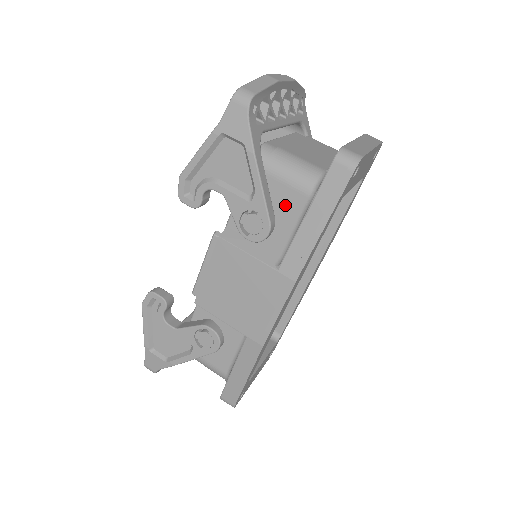
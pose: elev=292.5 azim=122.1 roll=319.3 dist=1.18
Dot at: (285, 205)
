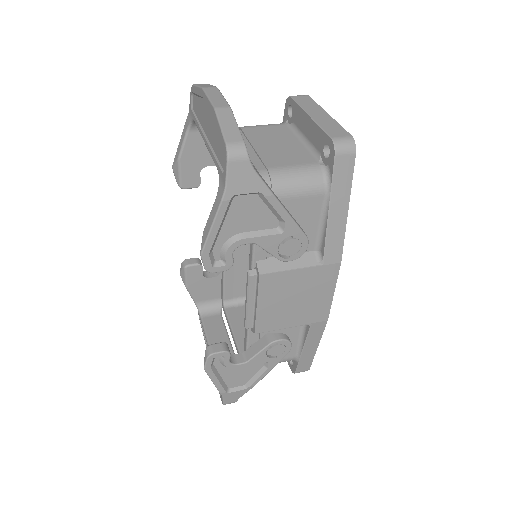
Dot at: (304, 213)
